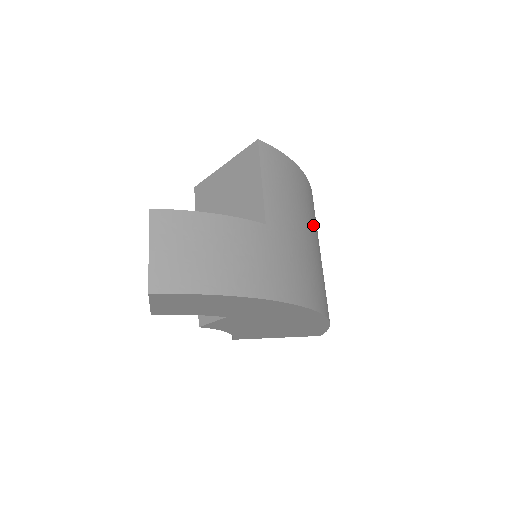
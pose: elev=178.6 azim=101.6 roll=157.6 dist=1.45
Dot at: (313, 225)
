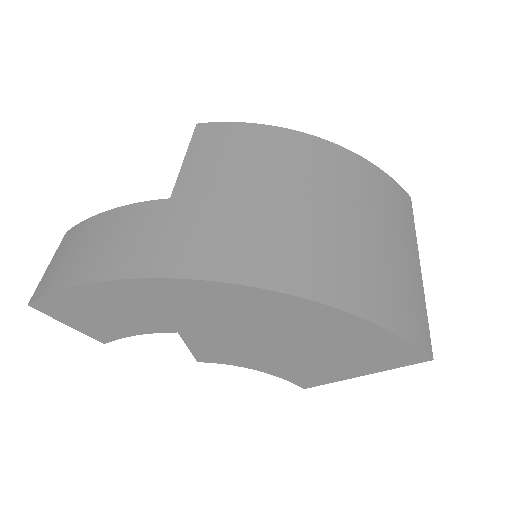
Dot at: (310, 184)
